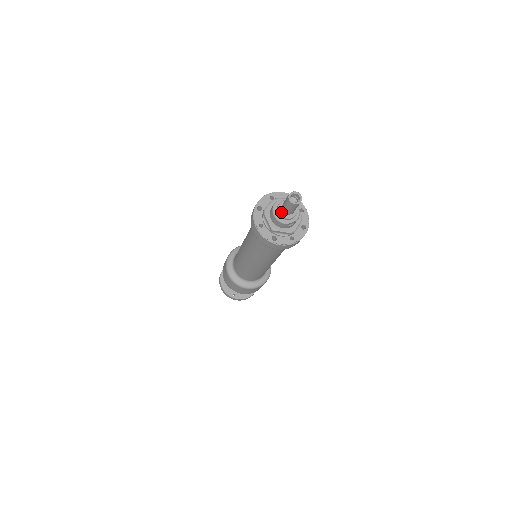
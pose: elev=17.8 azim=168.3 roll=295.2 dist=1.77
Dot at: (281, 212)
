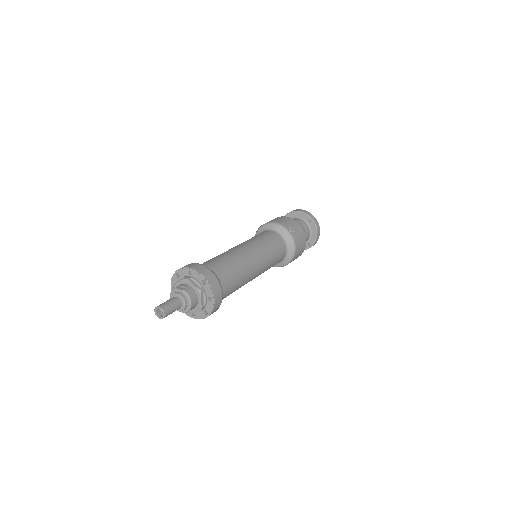
Dot at: occluded
